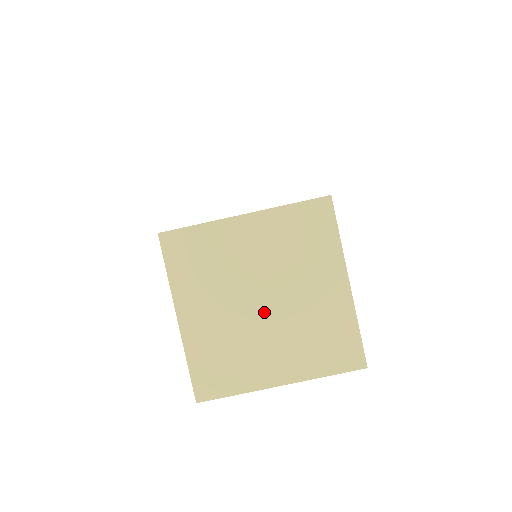
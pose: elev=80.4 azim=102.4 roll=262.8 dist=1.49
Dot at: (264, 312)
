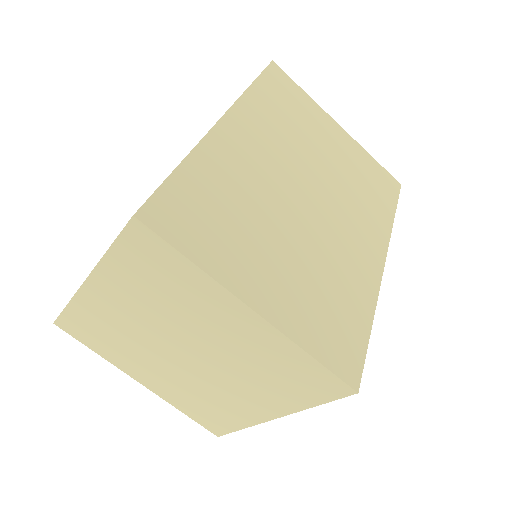
Dot at: (178, 357)
